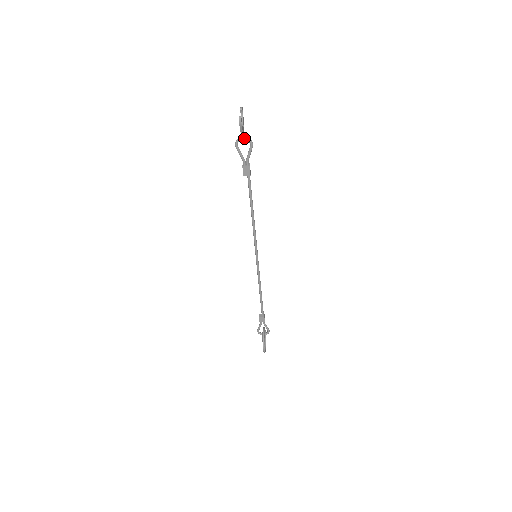
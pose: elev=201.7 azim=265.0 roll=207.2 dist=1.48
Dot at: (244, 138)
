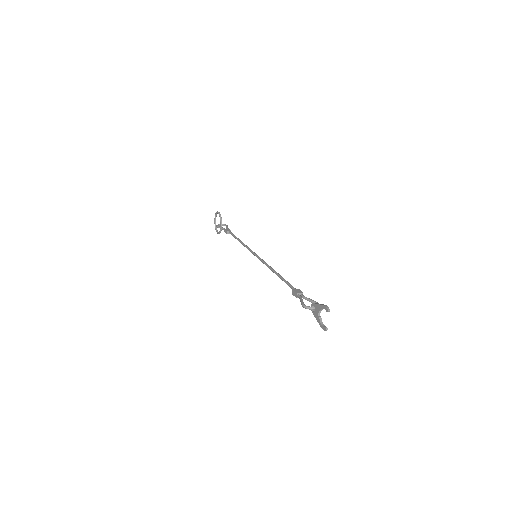
Dot at: (315, 309)
